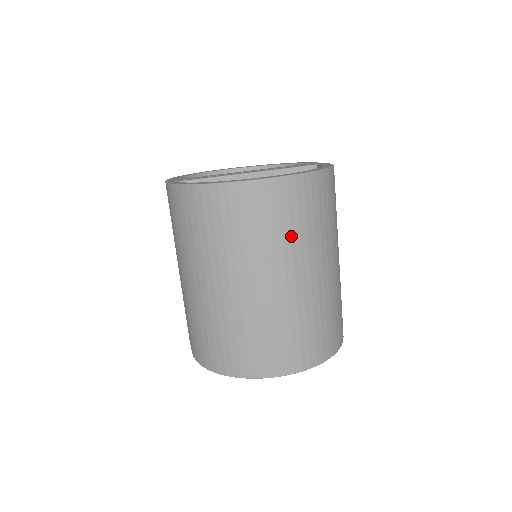
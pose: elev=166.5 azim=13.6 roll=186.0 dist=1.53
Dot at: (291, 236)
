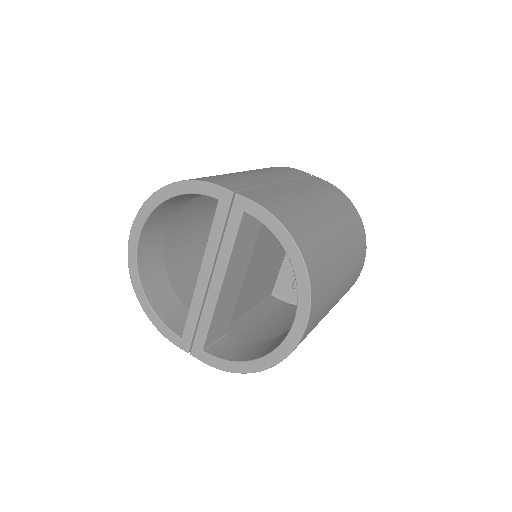
Dot at: (329, 298)
